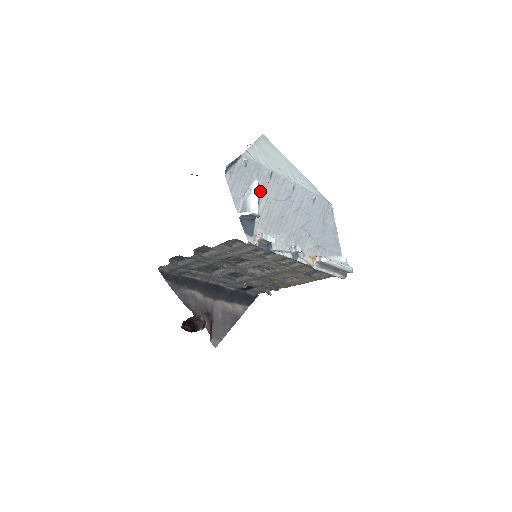
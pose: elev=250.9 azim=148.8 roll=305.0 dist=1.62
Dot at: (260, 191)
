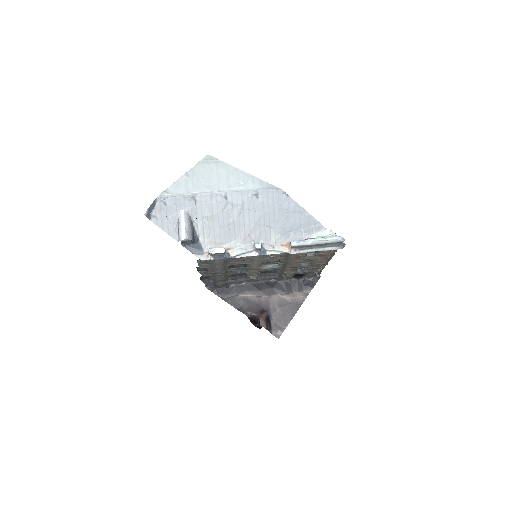
Dot at: (191, 216)
